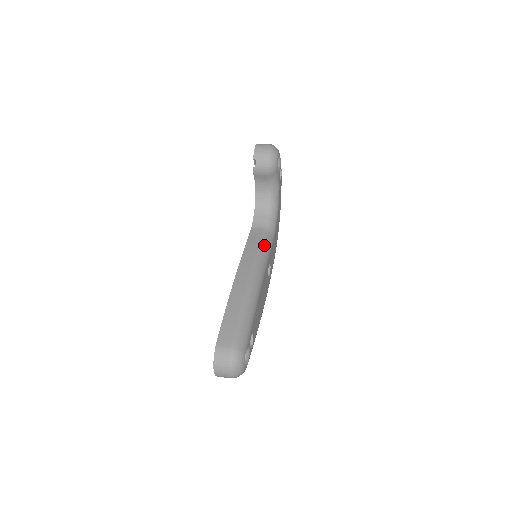
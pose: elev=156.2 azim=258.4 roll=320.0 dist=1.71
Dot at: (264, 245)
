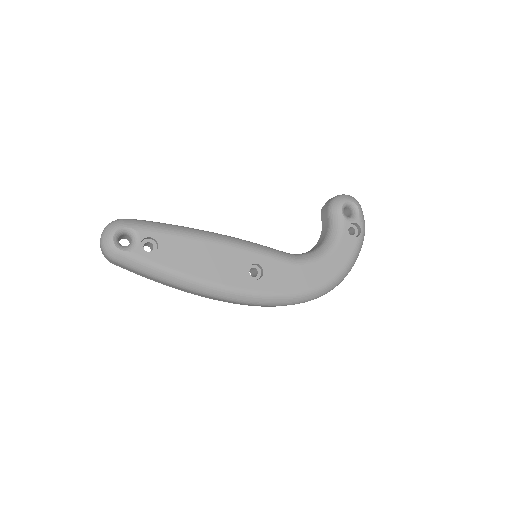
Dot at: (269, 248)
